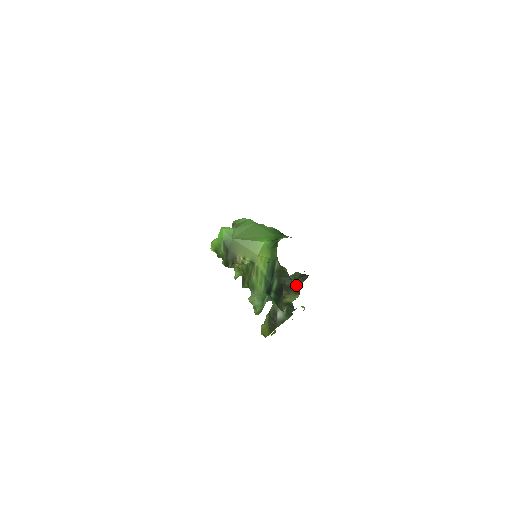
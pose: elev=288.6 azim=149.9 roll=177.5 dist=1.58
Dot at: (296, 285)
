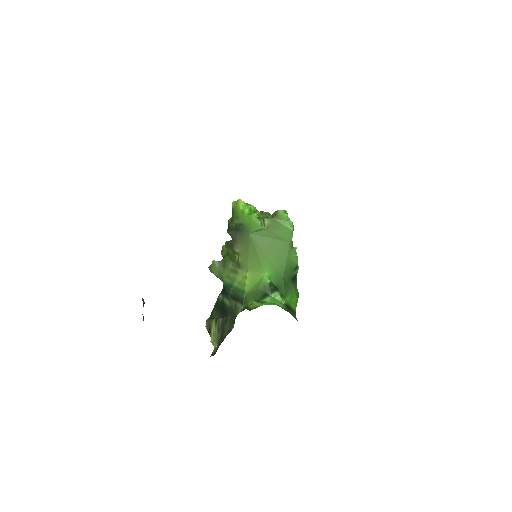
Dot at: occluded
